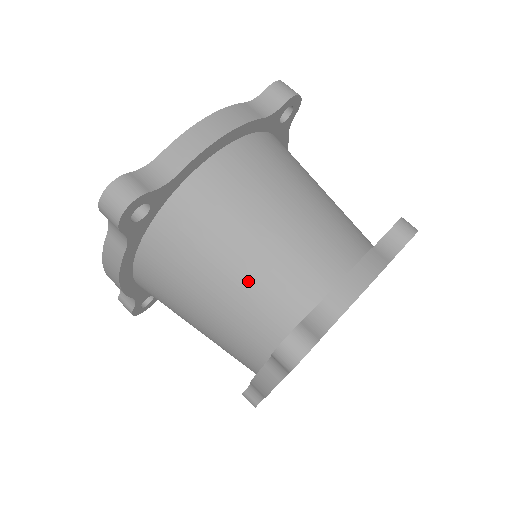
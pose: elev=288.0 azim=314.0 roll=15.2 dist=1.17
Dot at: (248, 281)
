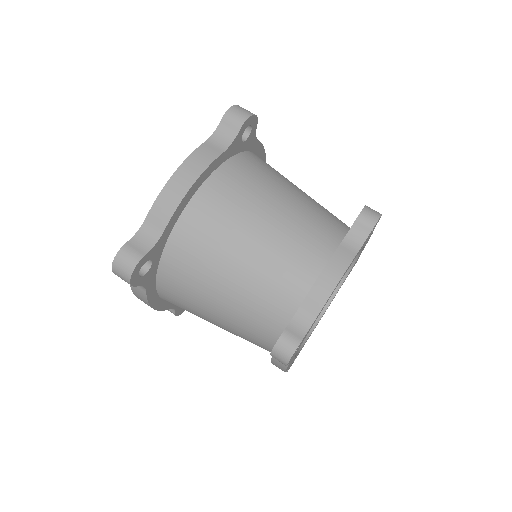
Dot at: (242, 298)
